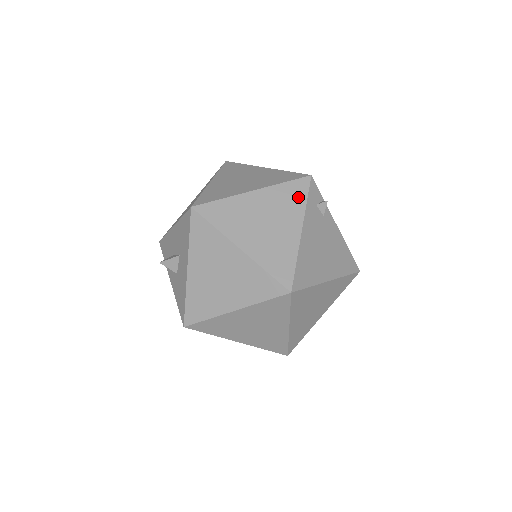
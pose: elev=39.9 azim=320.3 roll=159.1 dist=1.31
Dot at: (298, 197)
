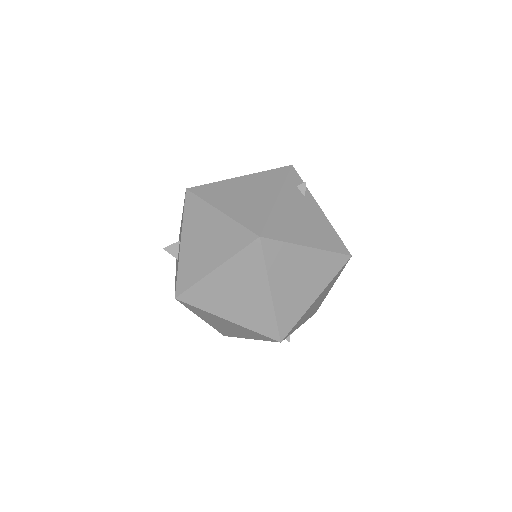
Dot at: (278, 178)
